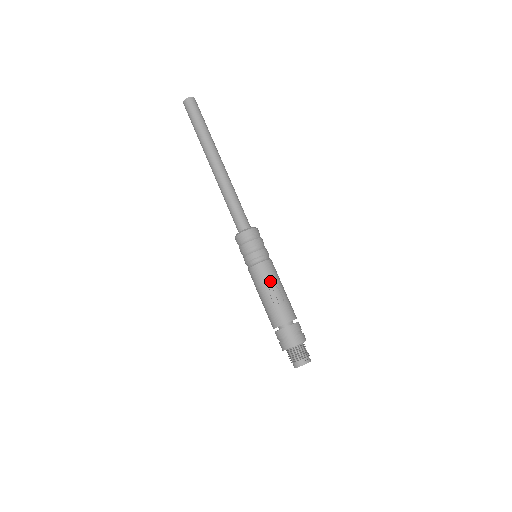
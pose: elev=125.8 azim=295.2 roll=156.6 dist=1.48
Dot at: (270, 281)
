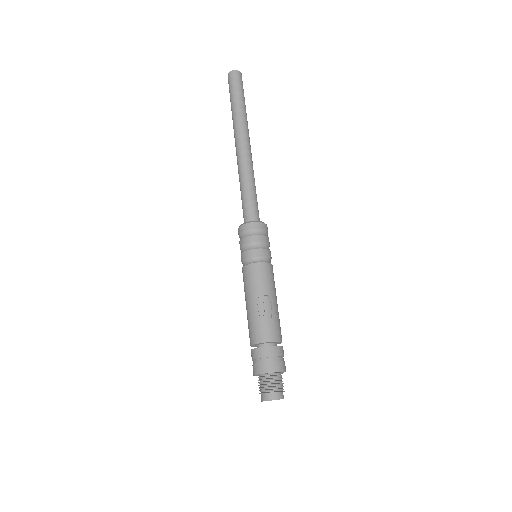
Dot at: (262, 287)
